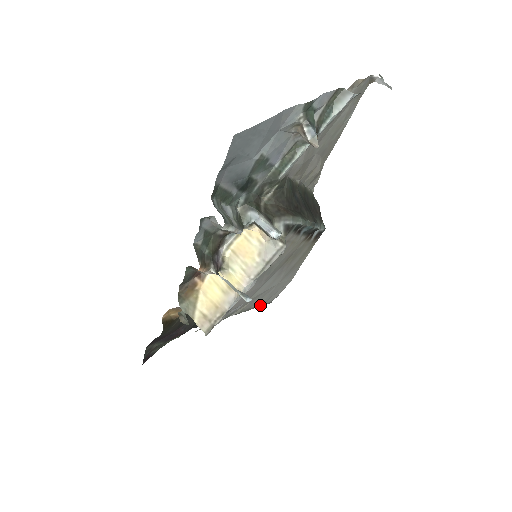
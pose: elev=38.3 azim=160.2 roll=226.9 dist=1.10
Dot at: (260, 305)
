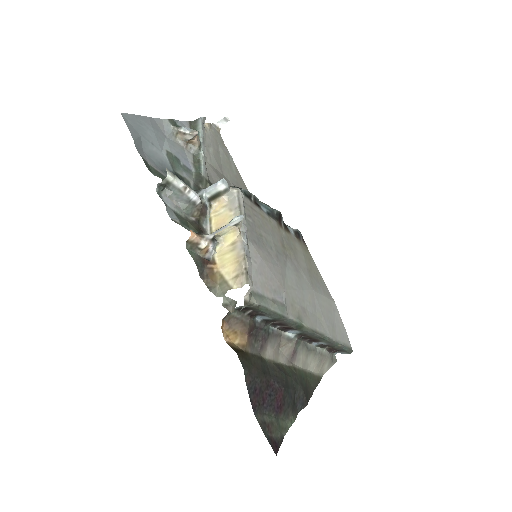
Dot at: (331, 336)
